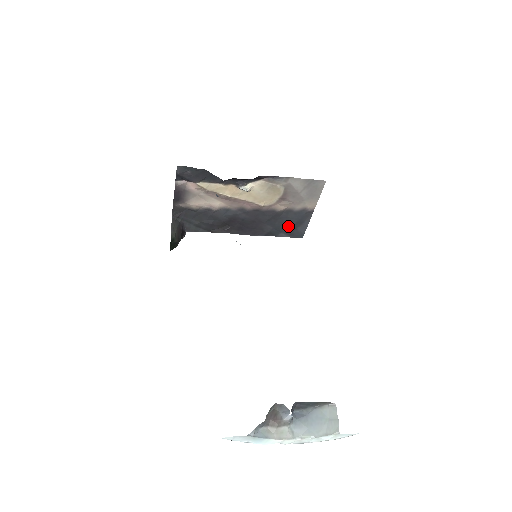
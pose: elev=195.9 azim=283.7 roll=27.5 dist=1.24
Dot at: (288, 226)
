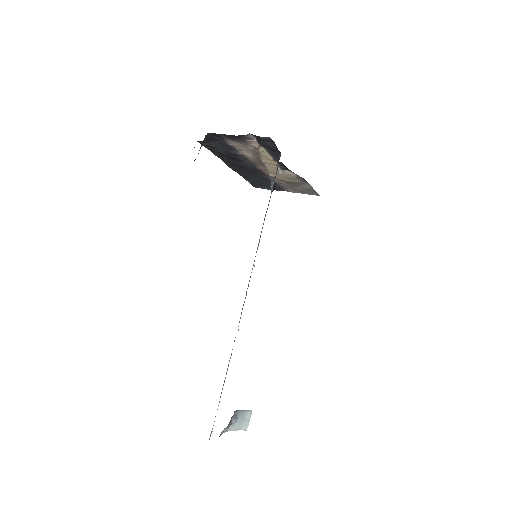
Dot at: (260, 182)
